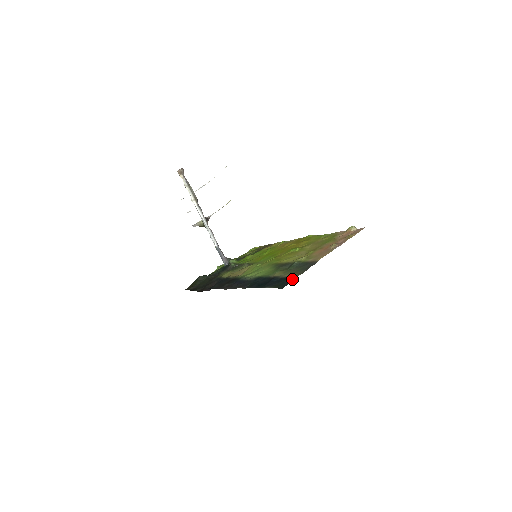
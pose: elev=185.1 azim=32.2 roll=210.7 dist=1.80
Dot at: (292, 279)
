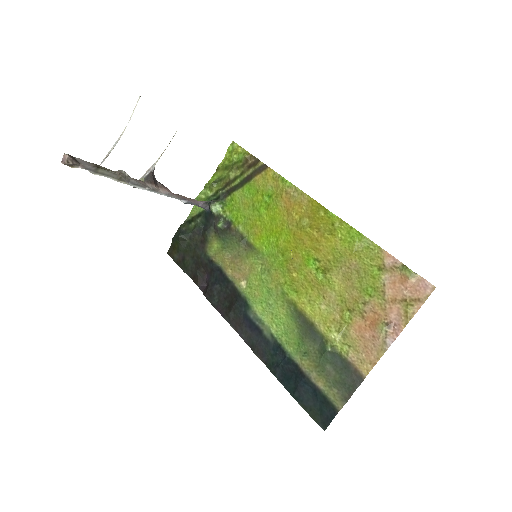
Dot at: (333, 415)
